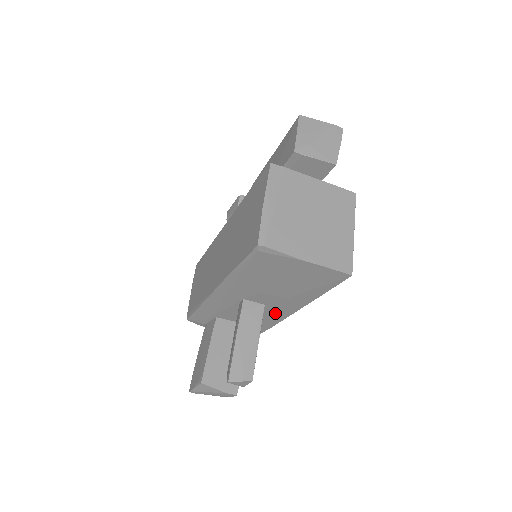
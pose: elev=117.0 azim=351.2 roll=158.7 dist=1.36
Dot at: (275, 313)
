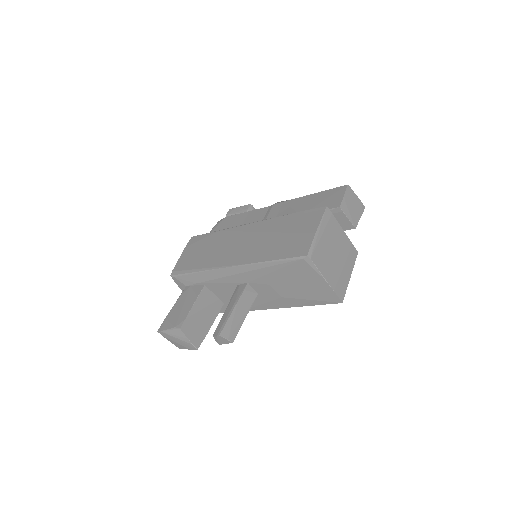
Dot at: (257, 303)
